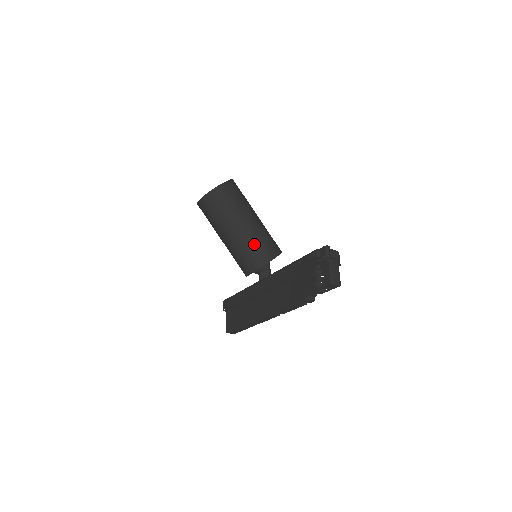
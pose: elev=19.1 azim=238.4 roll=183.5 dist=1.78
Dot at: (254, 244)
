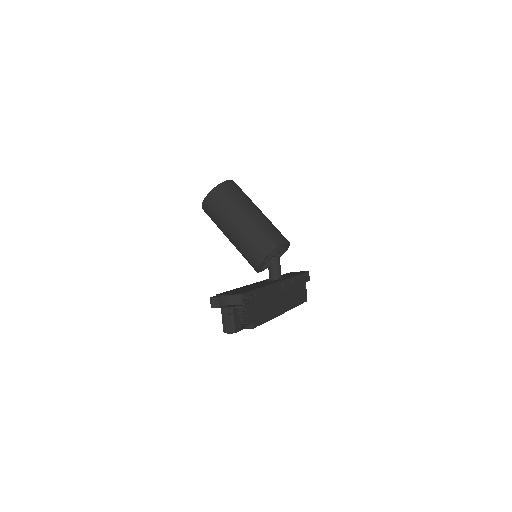
Dot at: (243, 250)
